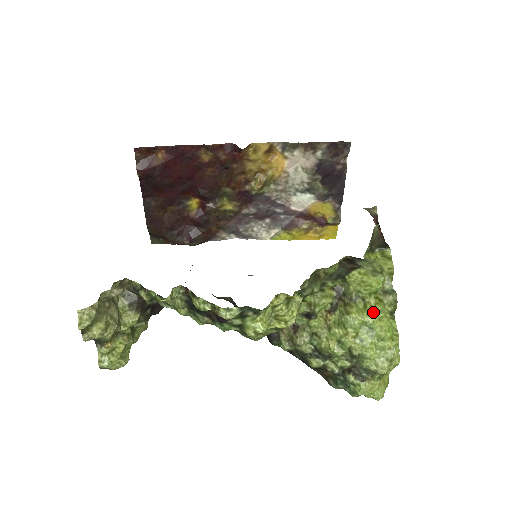
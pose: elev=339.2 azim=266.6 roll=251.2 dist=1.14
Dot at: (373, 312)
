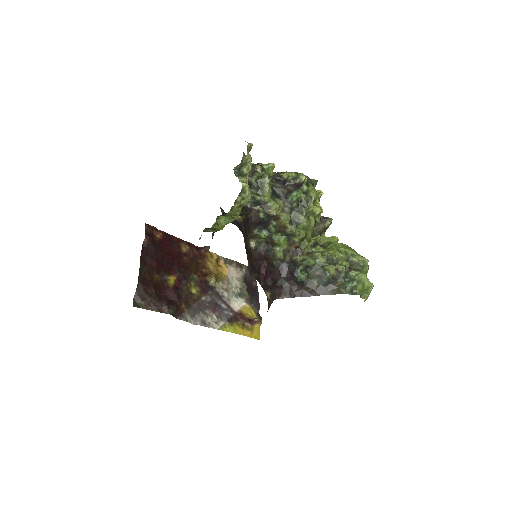
Dot at: occluded
